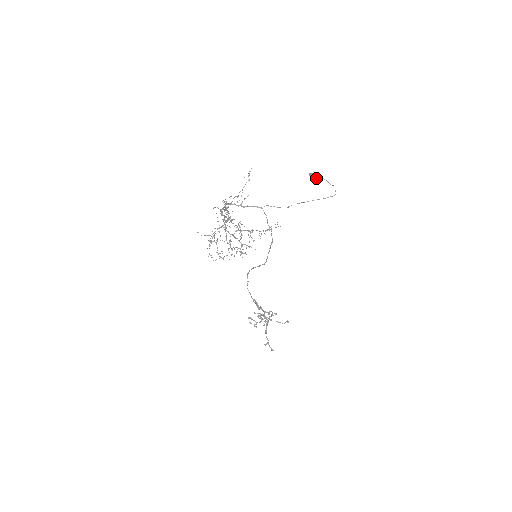
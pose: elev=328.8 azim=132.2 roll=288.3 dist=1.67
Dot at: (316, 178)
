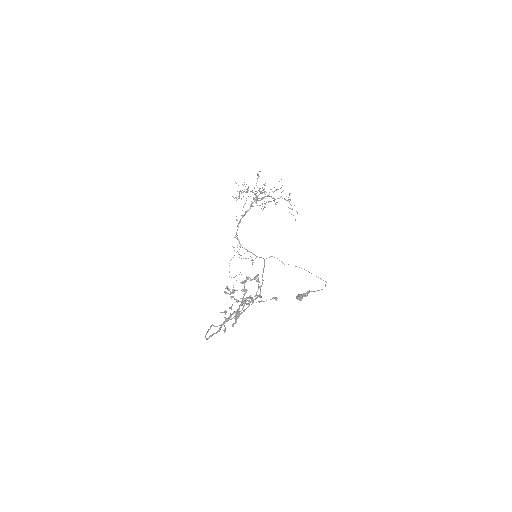
Dot at: (303, 296)
